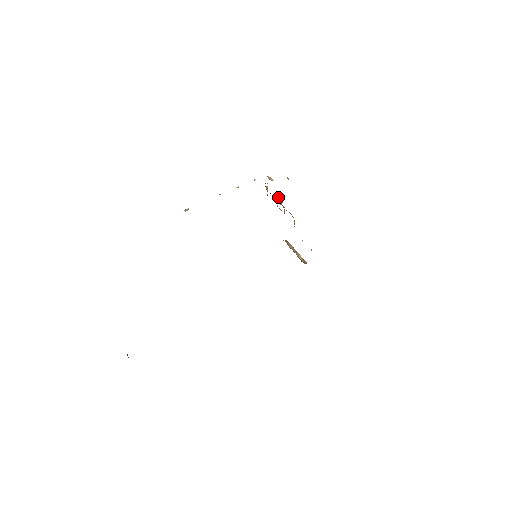
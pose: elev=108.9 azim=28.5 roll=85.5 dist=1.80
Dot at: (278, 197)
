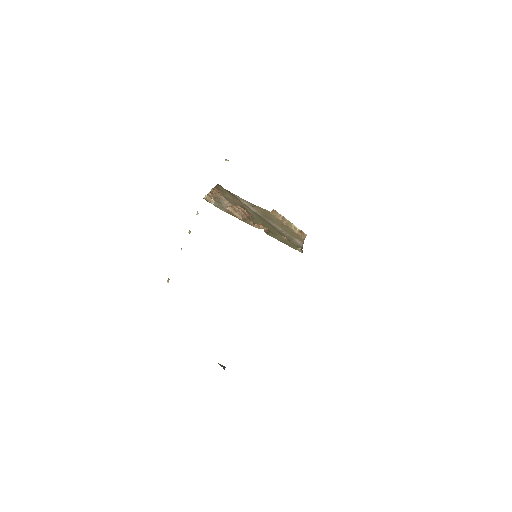
Dot at: (232, 210)
